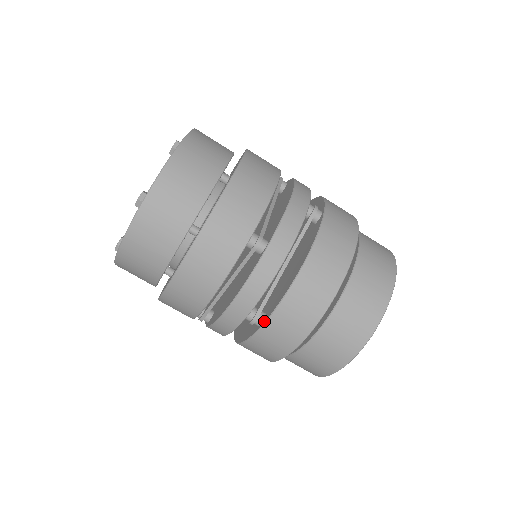
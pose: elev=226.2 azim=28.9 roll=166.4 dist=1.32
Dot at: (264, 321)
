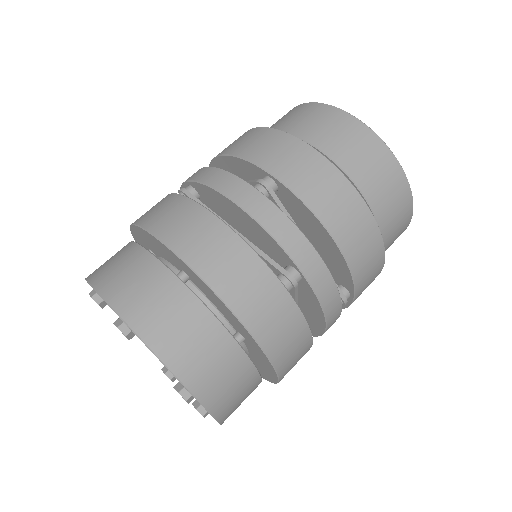
Dot at: (353, 294)
